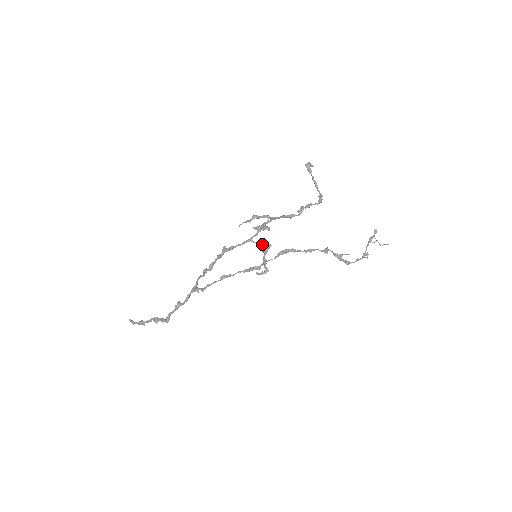
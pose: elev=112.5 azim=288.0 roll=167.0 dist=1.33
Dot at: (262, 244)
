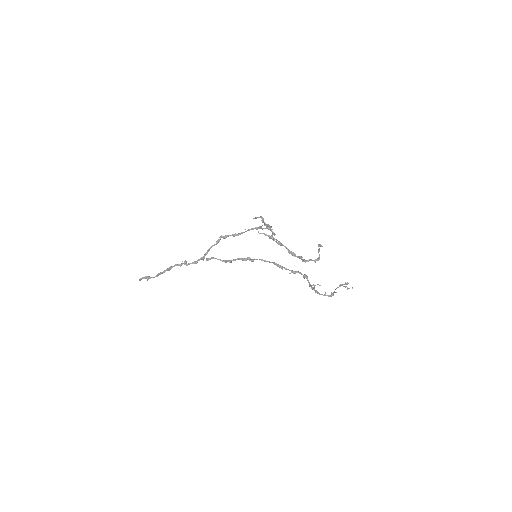
Dot at: occluded
